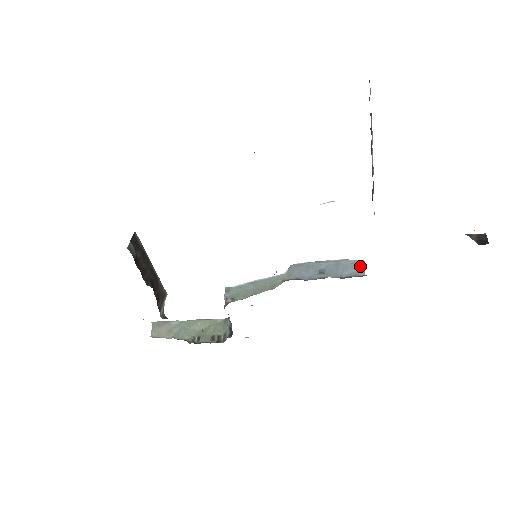
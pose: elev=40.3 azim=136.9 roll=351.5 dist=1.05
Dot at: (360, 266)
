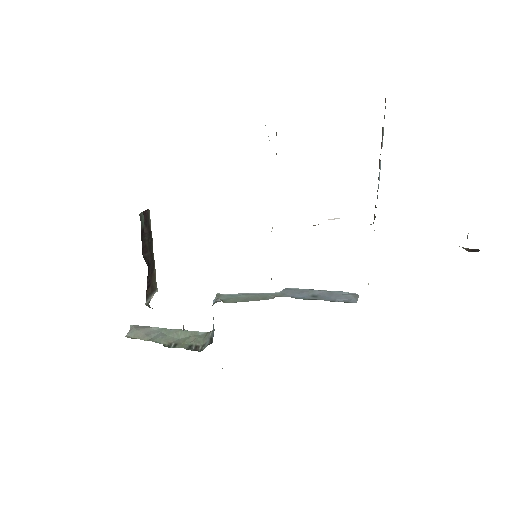
Dot at: (353, 297)
